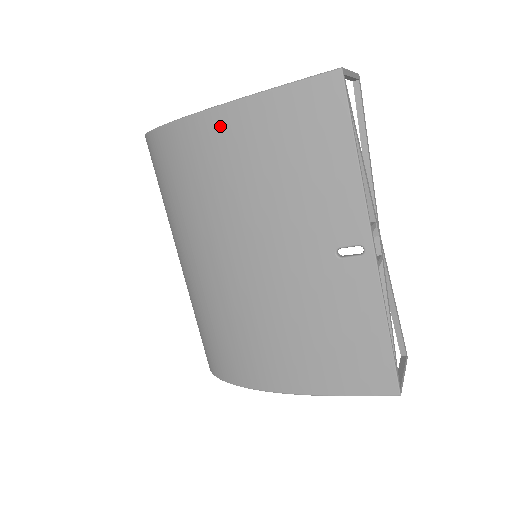
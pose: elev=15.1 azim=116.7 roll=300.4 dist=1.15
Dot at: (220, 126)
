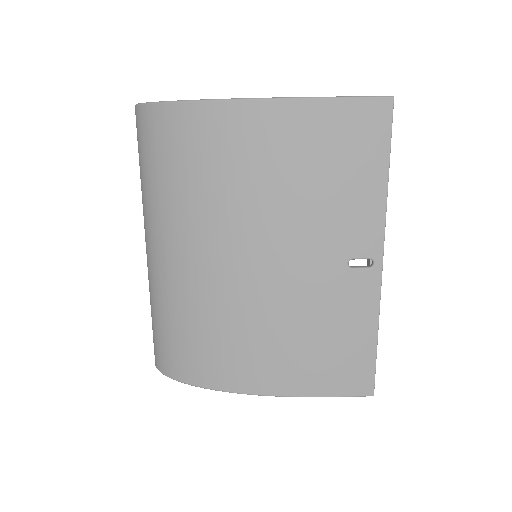
Dot at: (259, 119)
